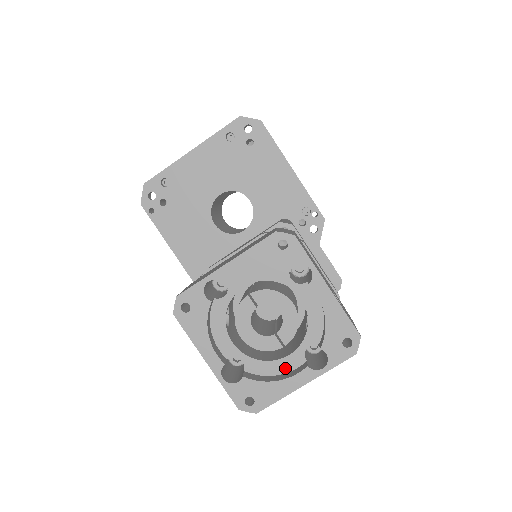
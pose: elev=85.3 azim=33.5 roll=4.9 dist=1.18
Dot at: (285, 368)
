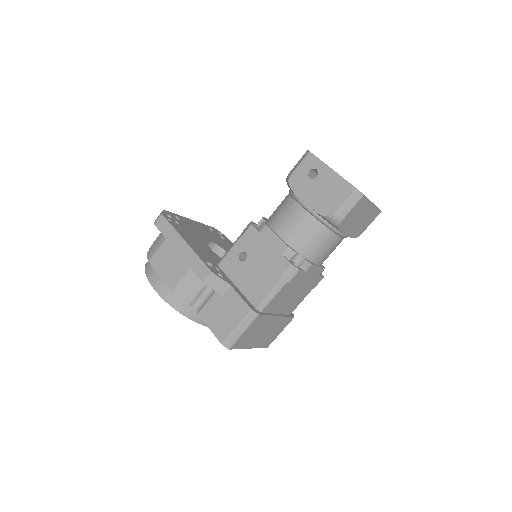
Dot at: occluded
